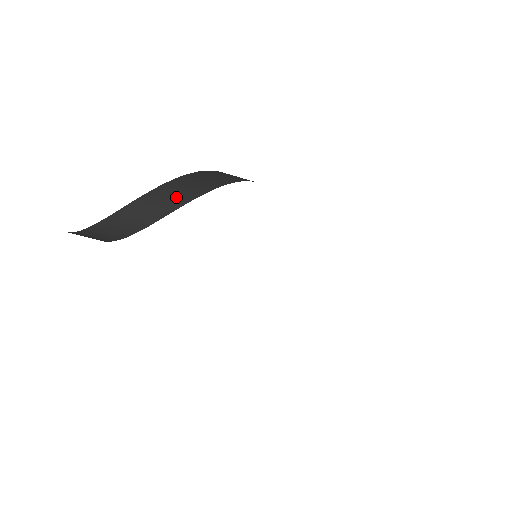
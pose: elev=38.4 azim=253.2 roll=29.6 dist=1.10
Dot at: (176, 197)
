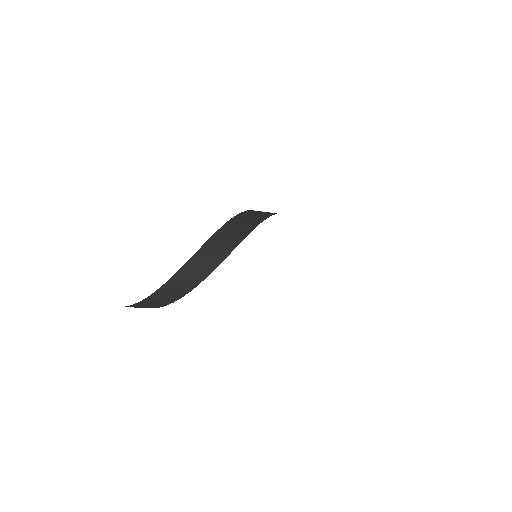
Dot at: (189, 282)
